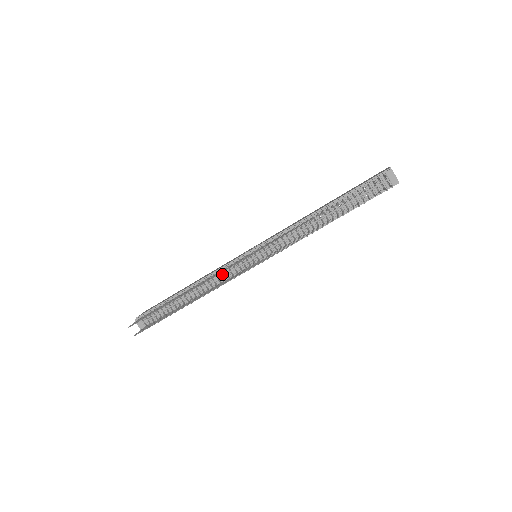
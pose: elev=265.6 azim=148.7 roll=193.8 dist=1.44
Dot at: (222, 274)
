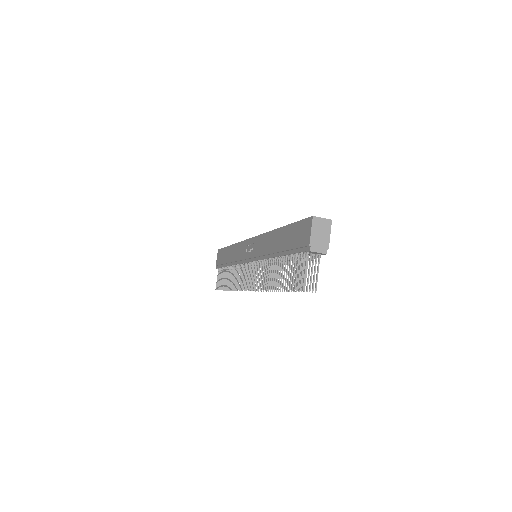
Dot at: occluded
